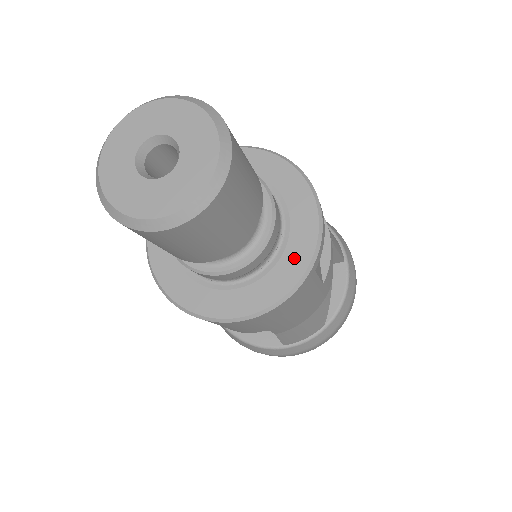
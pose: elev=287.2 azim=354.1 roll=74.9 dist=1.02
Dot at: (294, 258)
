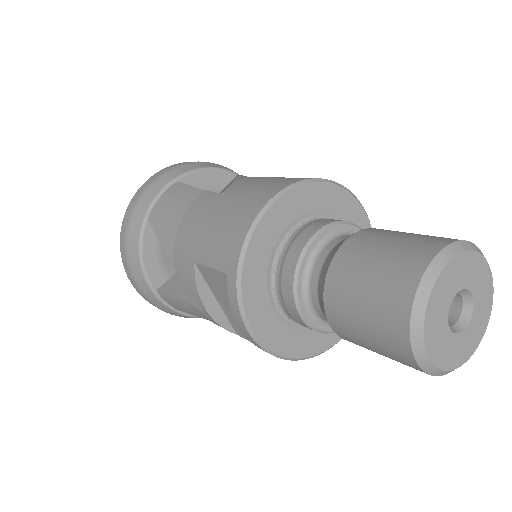
Dot at: occluded
